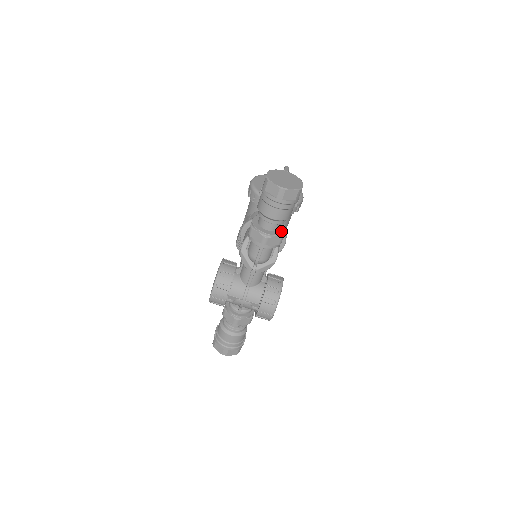
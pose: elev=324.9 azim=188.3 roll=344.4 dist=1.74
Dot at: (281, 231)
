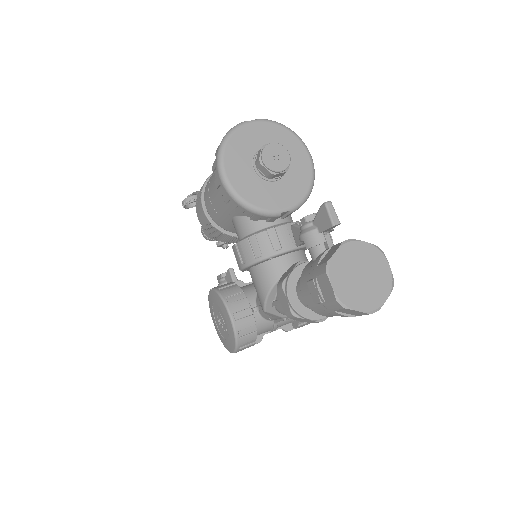
Dot at: occluded
